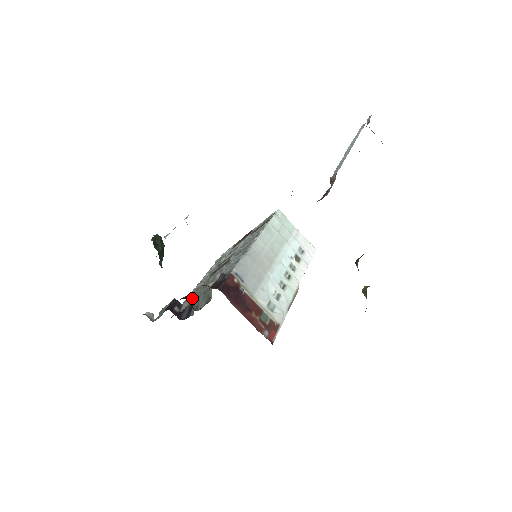
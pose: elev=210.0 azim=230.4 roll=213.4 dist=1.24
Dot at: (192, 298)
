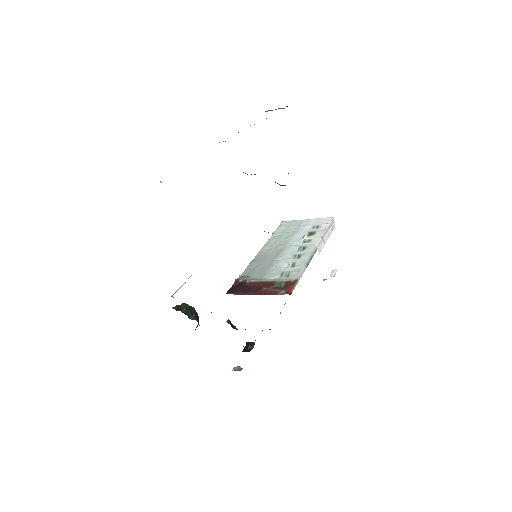
Dot at: occluded
